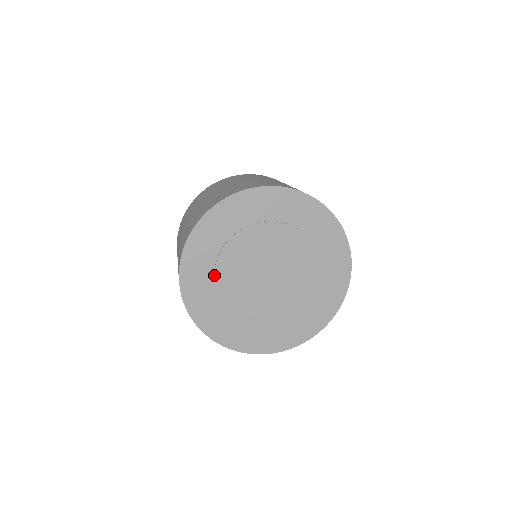
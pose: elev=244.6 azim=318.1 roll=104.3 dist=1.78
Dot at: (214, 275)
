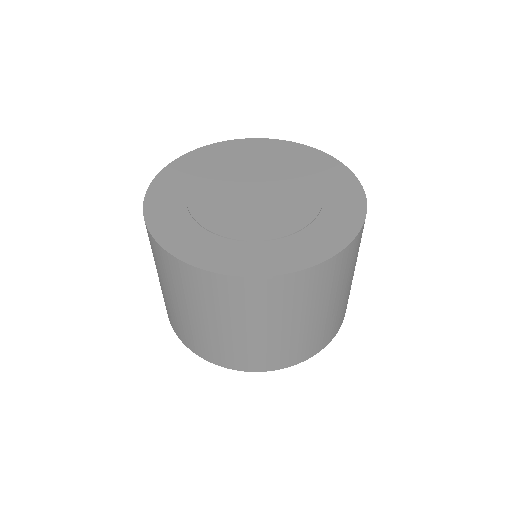
Dot at: (204, 228)
